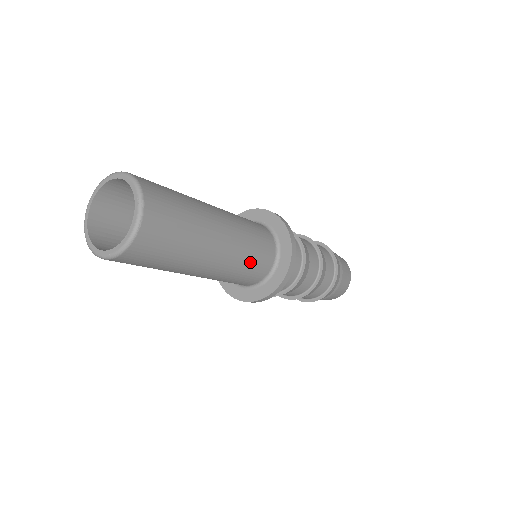
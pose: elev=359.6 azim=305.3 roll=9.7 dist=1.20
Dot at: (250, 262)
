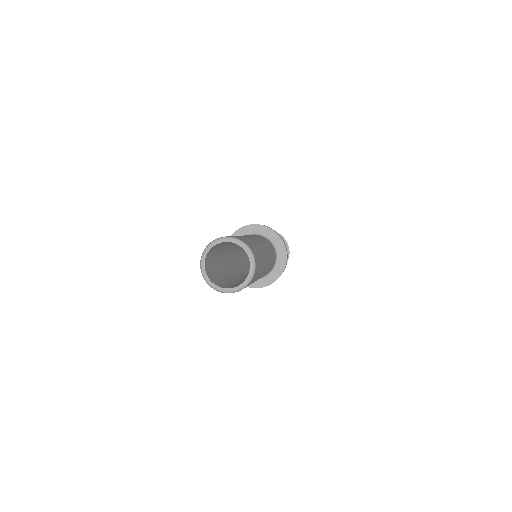
Dot at: (270, 268)
